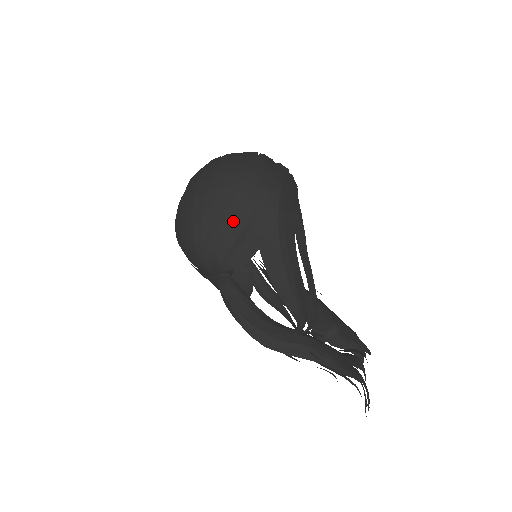
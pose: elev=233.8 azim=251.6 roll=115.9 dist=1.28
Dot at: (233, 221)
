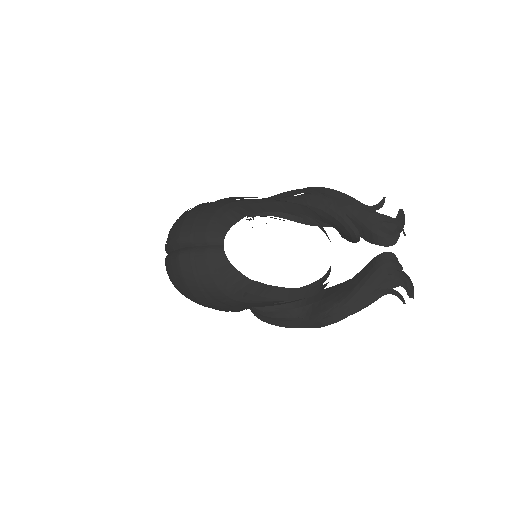
Dot at: (220, 309)
